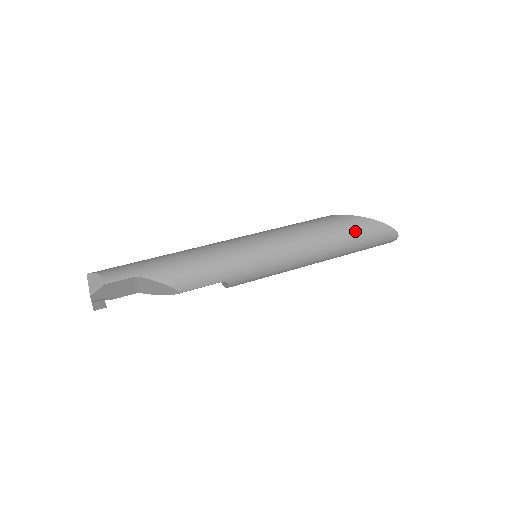
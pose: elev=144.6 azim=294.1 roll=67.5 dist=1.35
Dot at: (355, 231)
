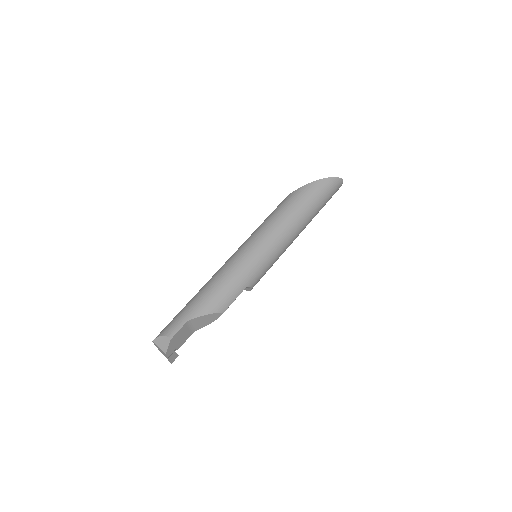
Dot at: (312, 196)
